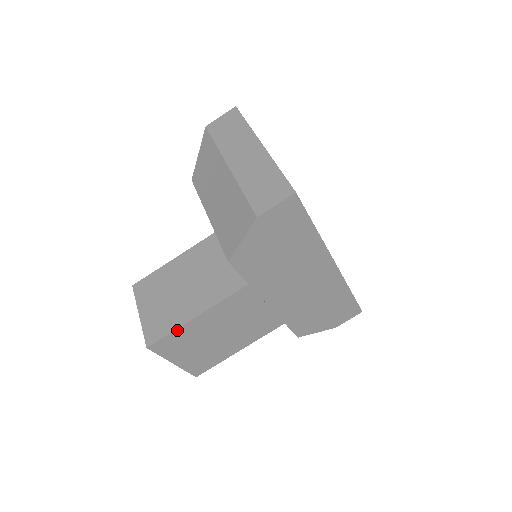
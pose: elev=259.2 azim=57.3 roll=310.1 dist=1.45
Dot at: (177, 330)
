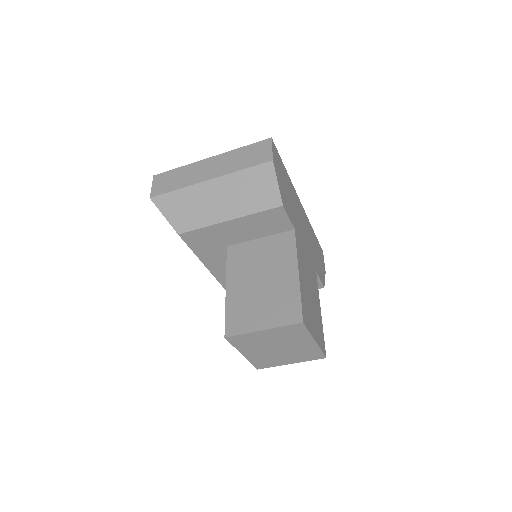
Dot at: (301, 293)
